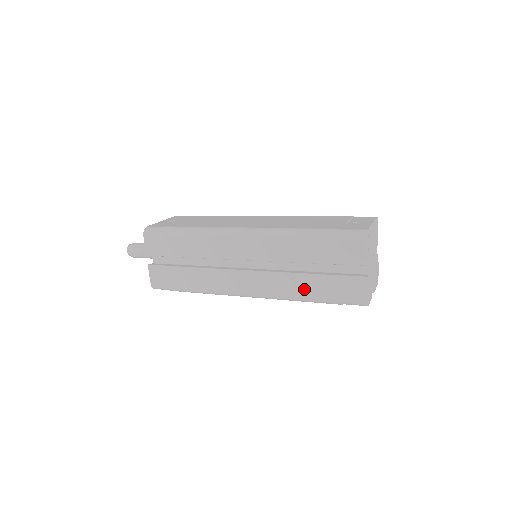
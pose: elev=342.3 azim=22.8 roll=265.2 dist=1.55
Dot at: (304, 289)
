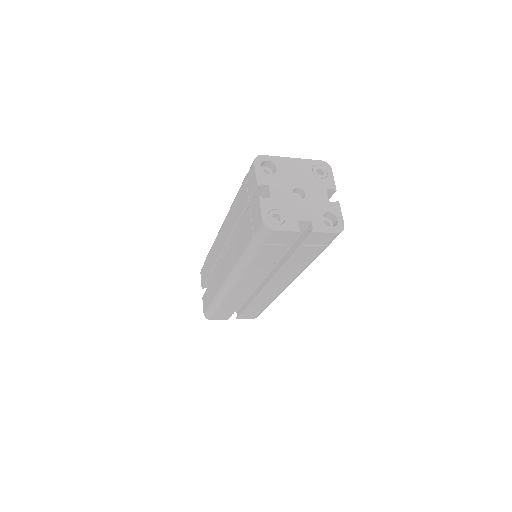
Dot at: (241, 245)
